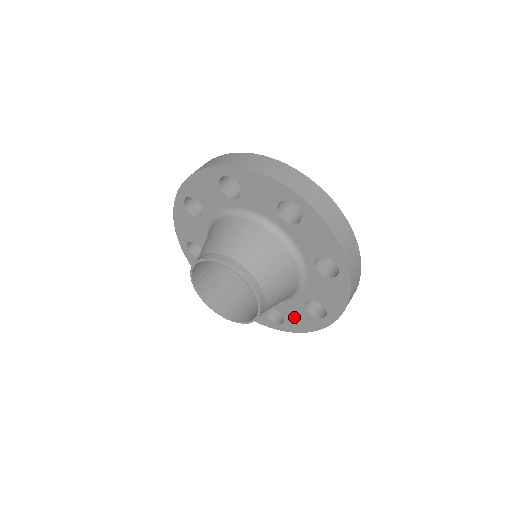
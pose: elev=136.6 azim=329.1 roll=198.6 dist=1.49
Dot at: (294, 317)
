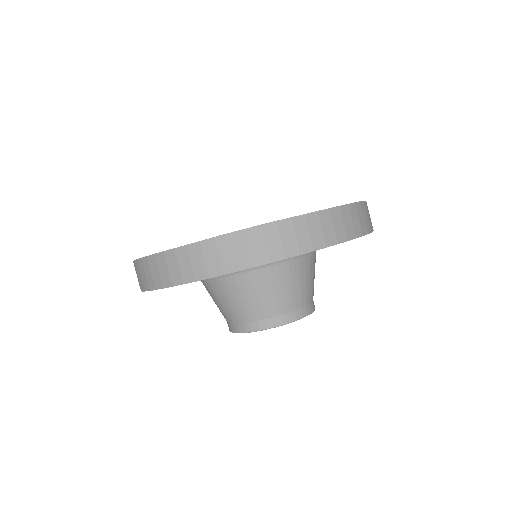
Dot at: occluded
